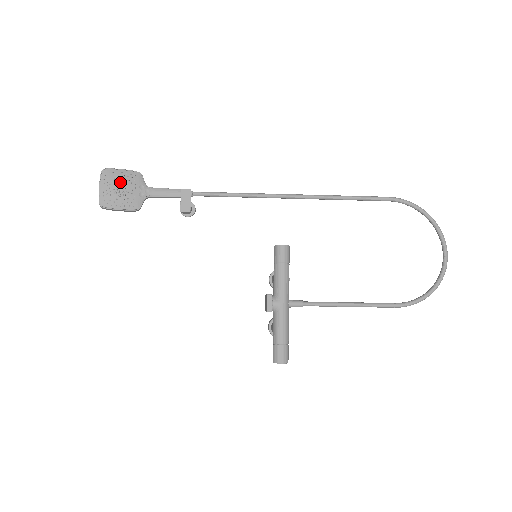
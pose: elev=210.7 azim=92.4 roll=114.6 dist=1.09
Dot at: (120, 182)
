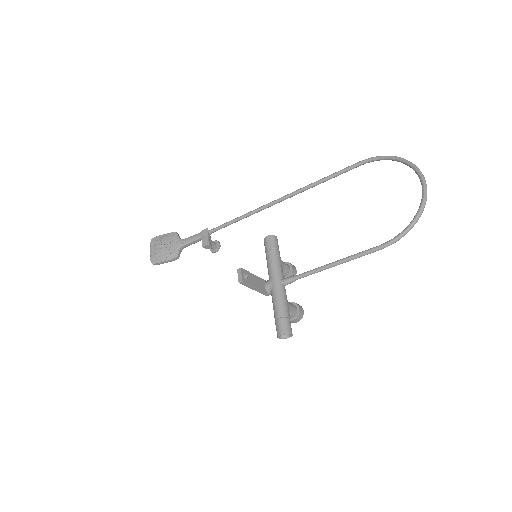
Dot at: (162, 243)
